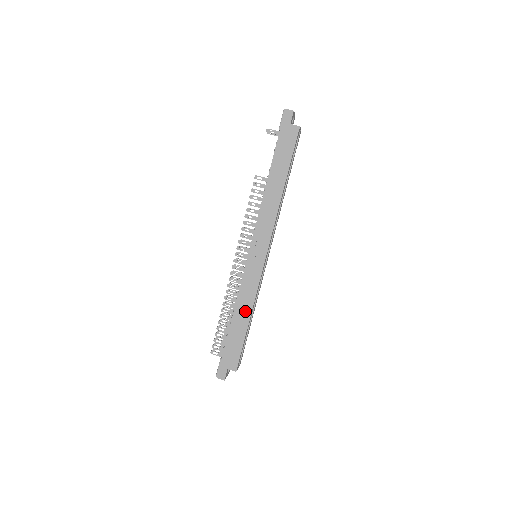
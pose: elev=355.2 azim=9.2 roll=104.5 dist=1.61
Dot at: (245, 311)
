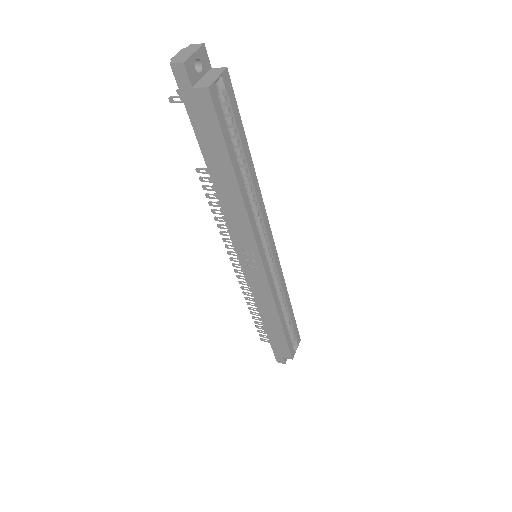
Dot at: (271, 315)
